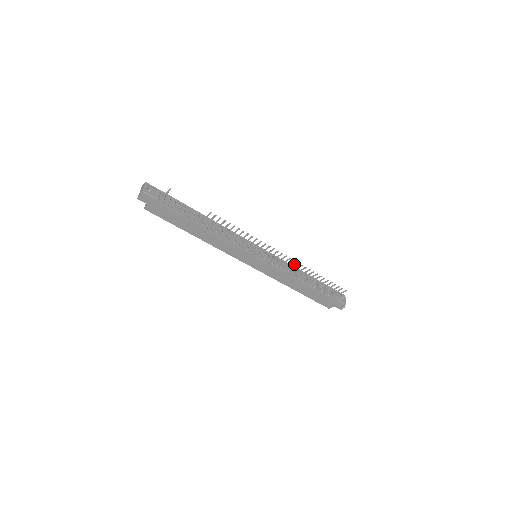
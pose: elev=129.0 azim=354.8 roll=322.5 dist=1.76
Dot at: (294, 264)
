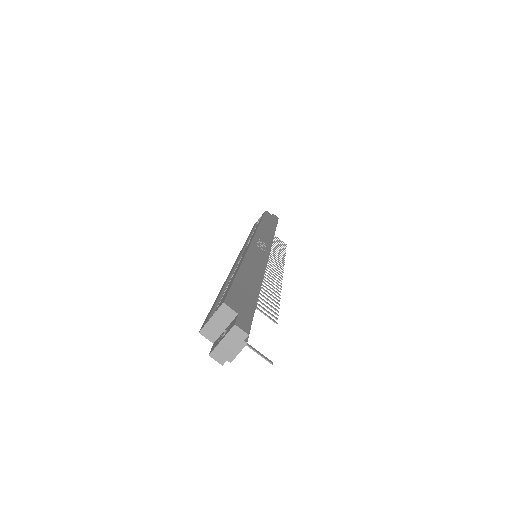
Dot at: (279, 262)
